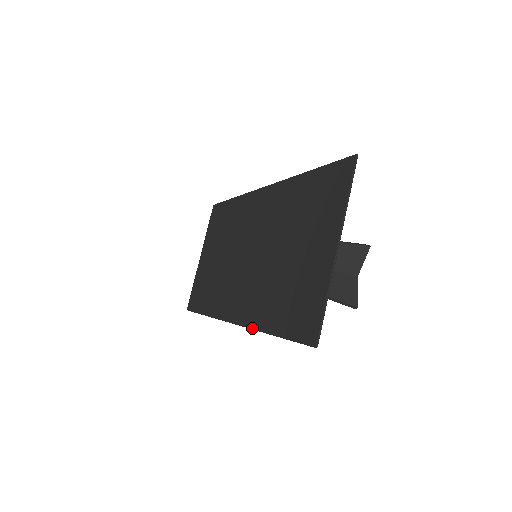
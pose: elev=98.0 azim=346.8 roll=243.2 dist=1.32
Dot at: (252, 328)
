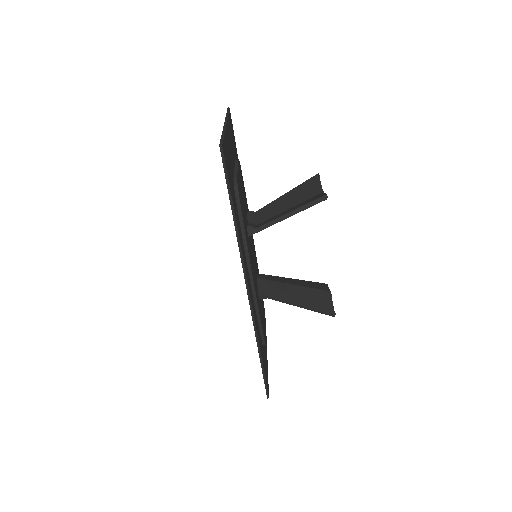
Dot at: occluded
